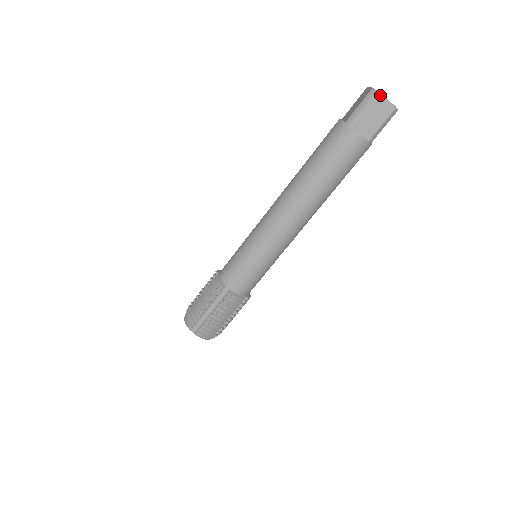
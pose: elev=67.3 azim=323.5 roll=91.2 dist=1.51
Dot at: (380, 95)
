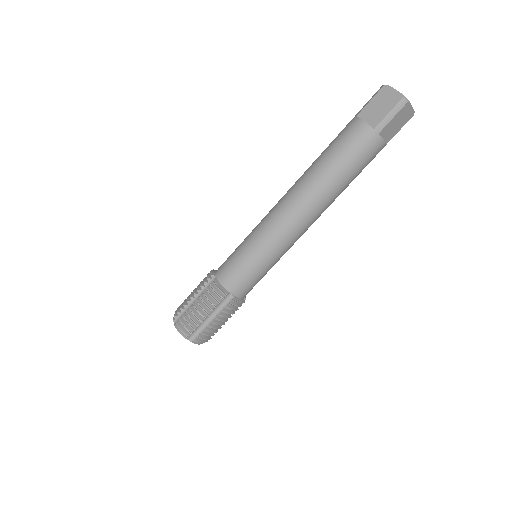
Dot at: (388, 87)
